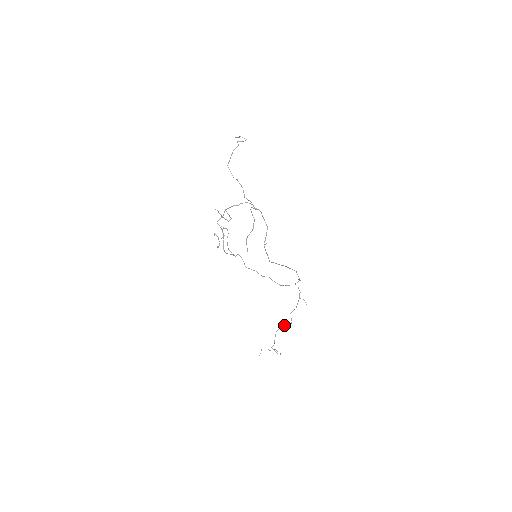
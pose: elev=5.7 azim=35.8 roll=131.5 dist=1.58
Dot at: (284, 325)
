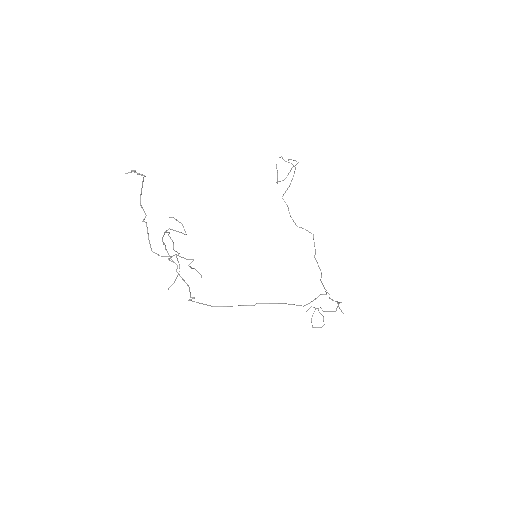
Dot at: (322, 310)
